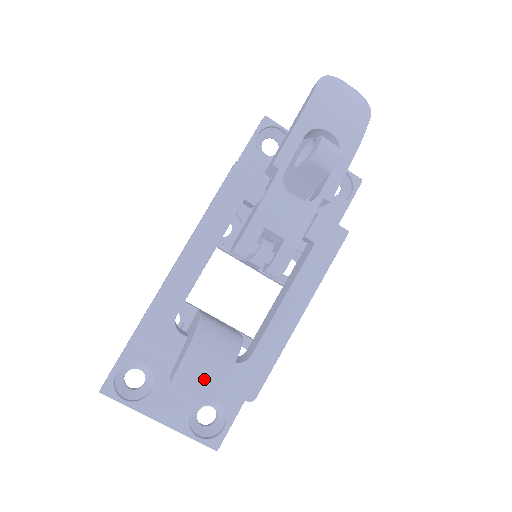
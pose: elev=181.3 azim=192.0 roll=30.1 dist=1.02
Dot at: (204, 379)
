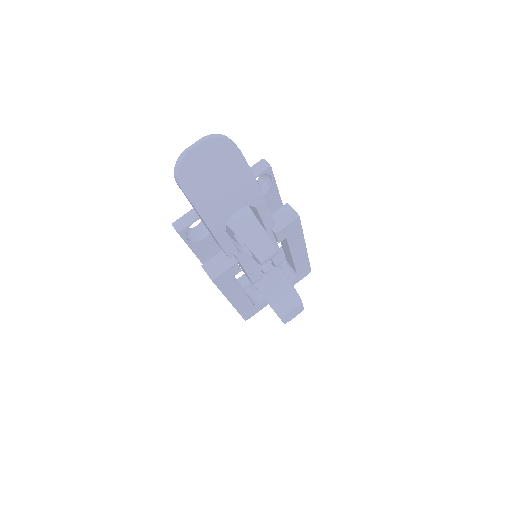
Dot at: (295, 312)
